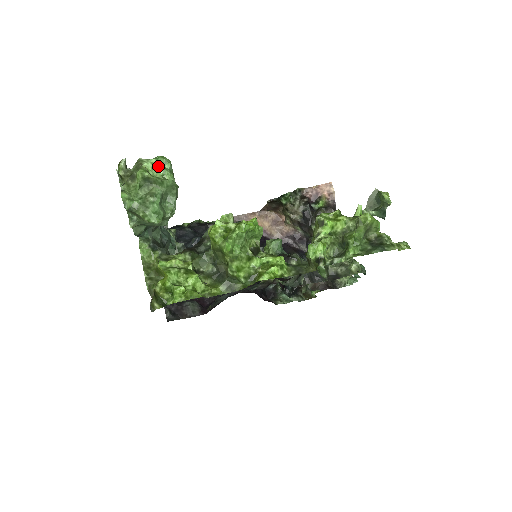
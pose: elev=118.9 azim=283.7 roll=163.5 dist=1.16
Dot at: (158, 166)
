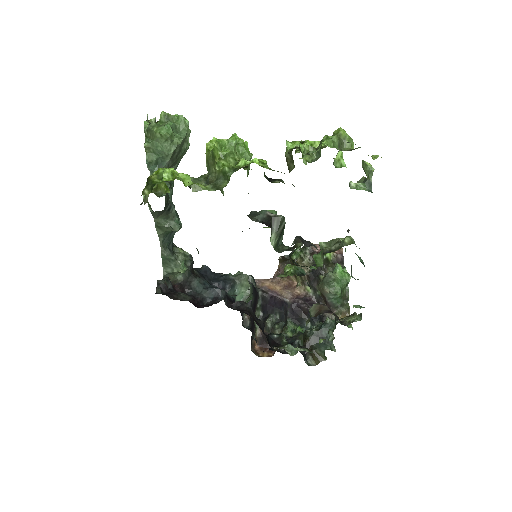
Dot at: occluded
